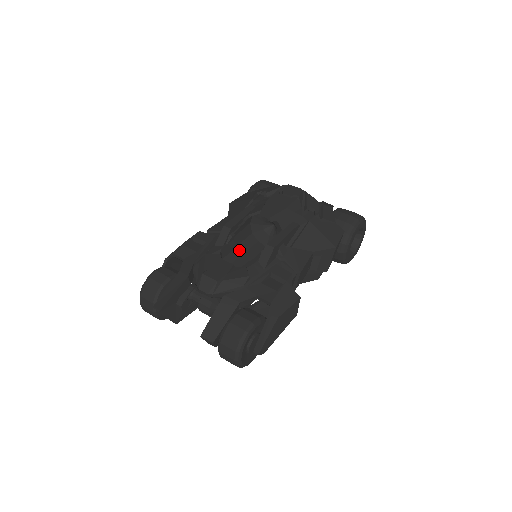
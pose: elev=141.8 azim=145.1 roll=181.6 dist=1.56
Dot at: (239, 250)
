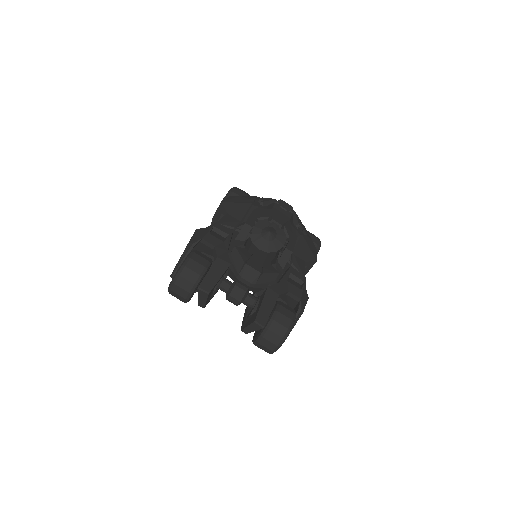
Dot at: occluded
